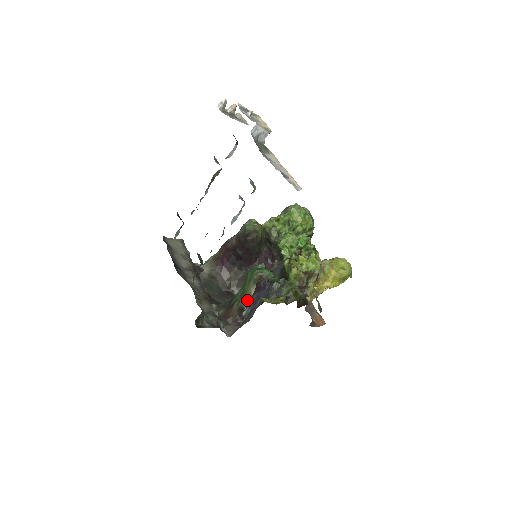
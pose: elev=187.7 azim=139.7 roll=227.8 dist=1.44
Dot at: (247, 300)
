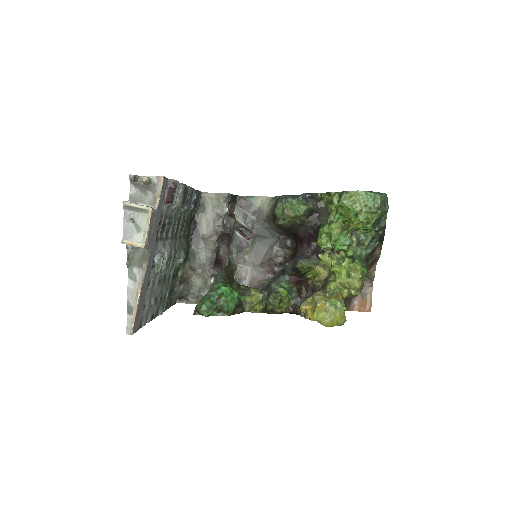
Dot at: occluded
